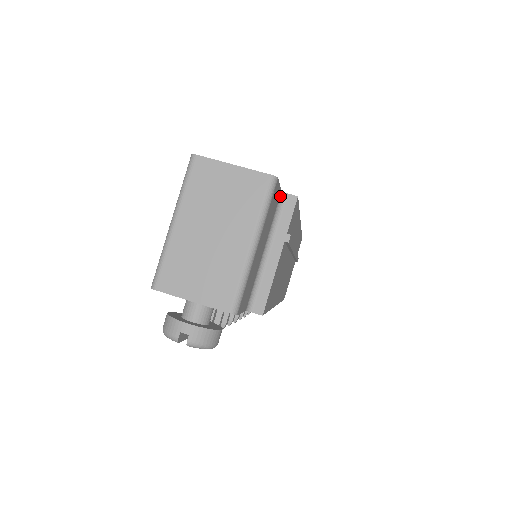
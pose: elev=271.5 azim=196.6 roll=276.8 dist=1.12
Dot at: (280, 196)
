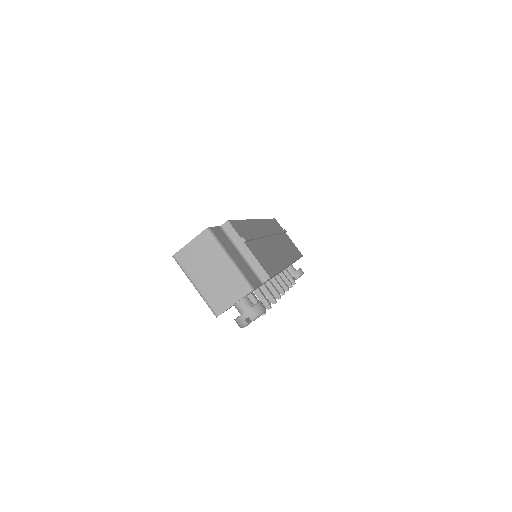
Dot at: (221, 229)
